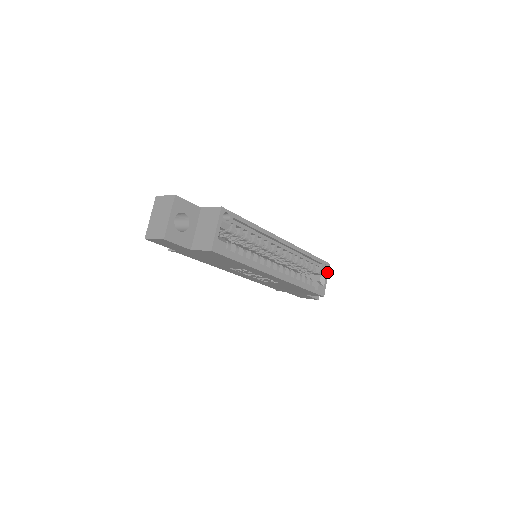
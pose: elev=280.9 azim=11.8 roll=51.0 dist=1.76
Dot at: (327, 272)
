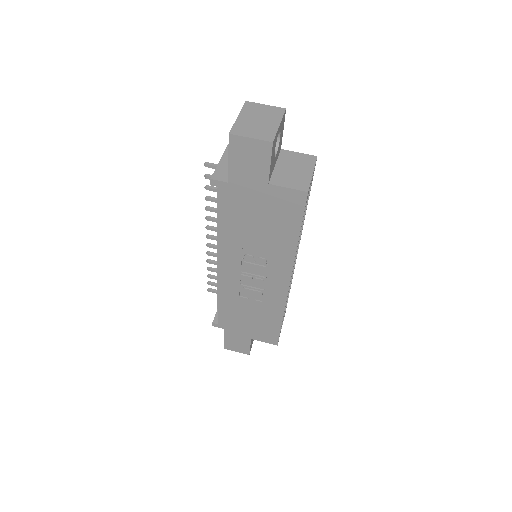
Dot at: (283, 319)
